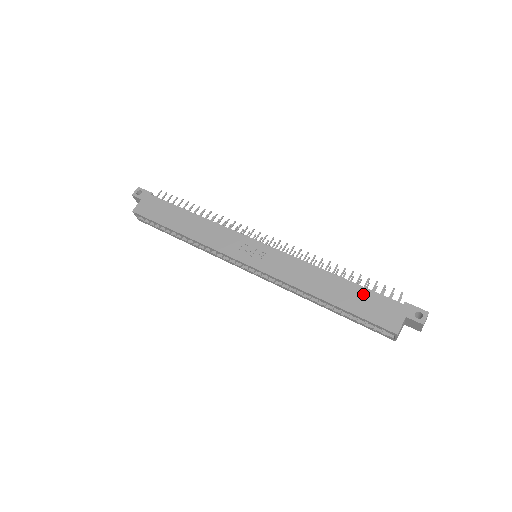
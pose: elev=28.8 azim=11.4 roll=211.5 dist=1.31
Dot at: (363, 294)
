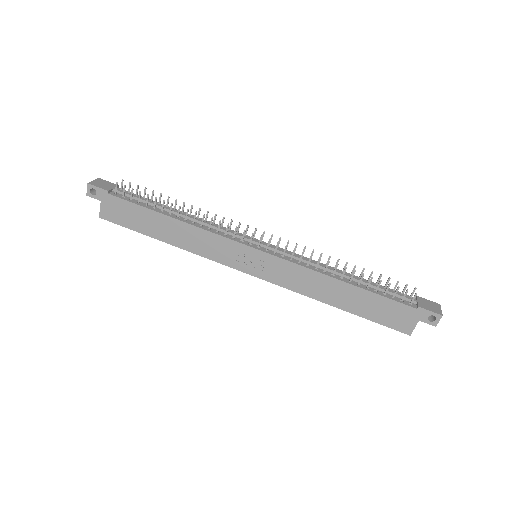
Dot at: (375, 301)
